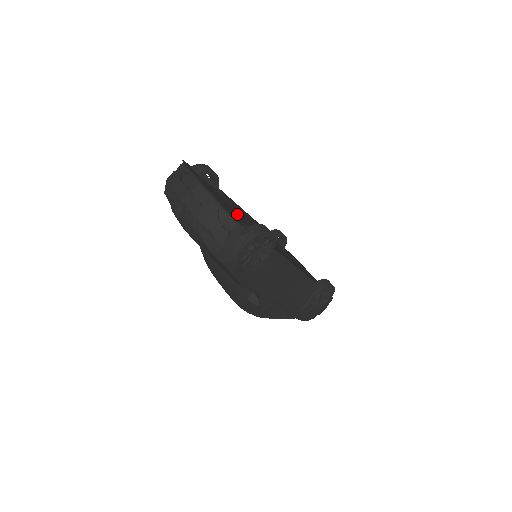
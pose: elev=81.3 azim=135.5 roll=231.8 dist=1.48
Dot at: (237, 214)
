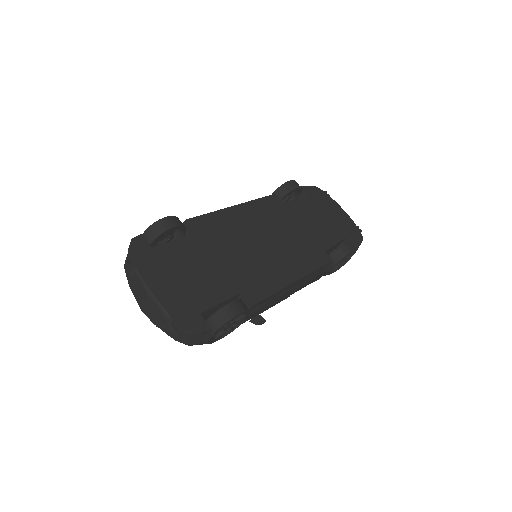
Dot at: (205, 277)
